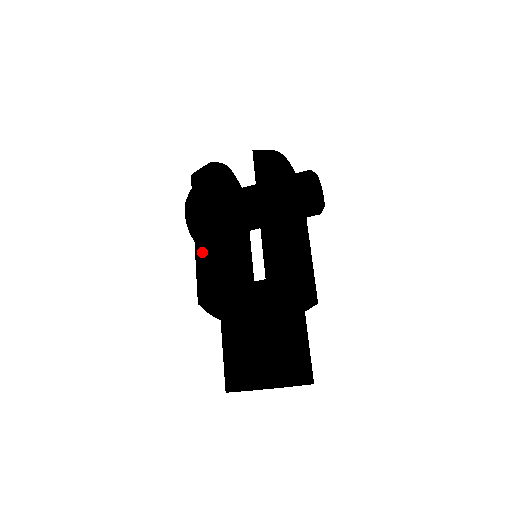
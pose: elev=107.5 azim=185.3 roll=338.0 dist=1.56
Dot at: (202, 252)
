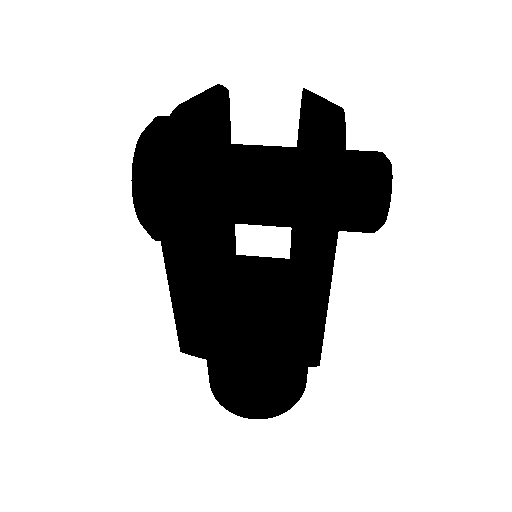
Dot at: (183, 301)
